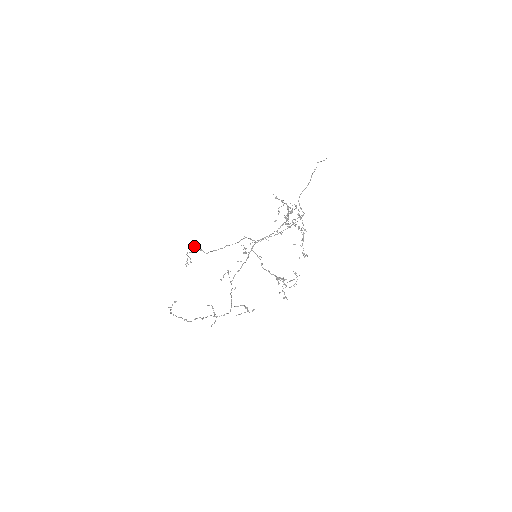
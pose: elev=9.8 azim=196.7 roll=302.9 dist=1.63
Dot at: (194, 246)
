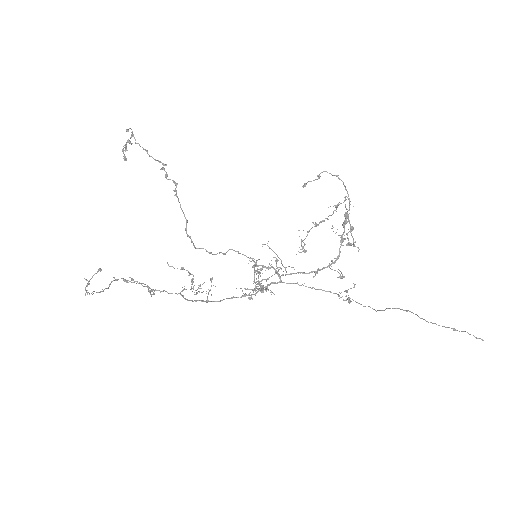
Dot at: (167, 175)
